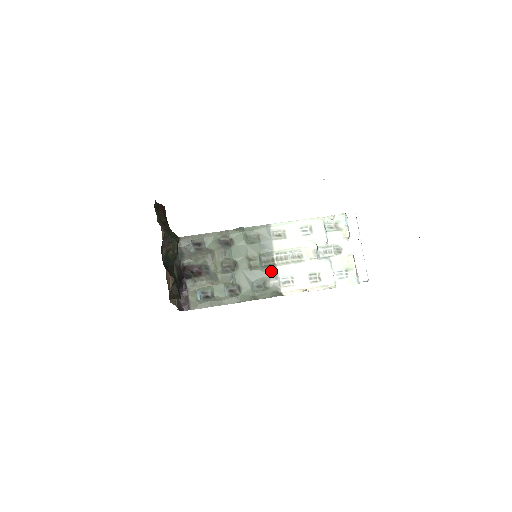
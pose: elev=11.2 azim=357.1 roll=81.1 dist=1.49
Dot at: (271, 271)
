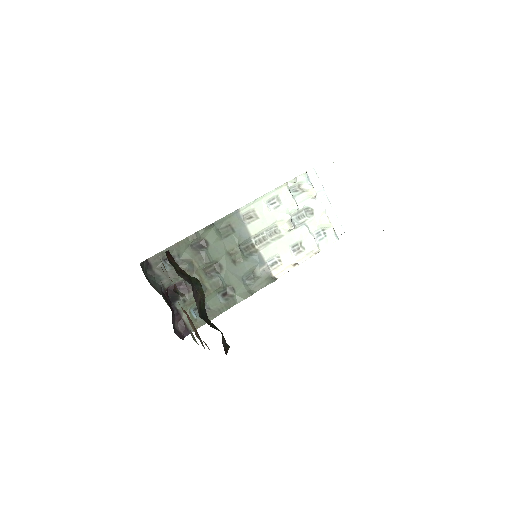
Dot at: (256, 258)
